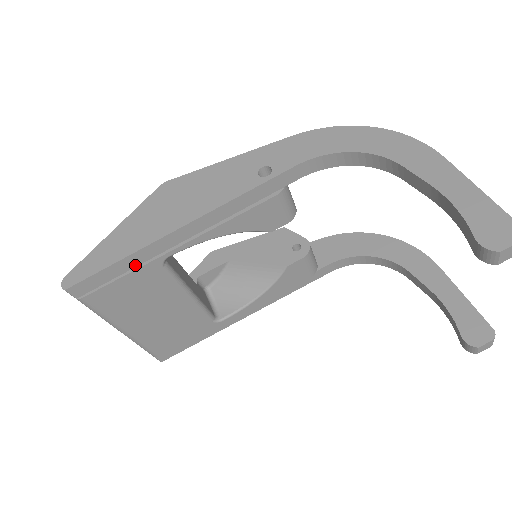
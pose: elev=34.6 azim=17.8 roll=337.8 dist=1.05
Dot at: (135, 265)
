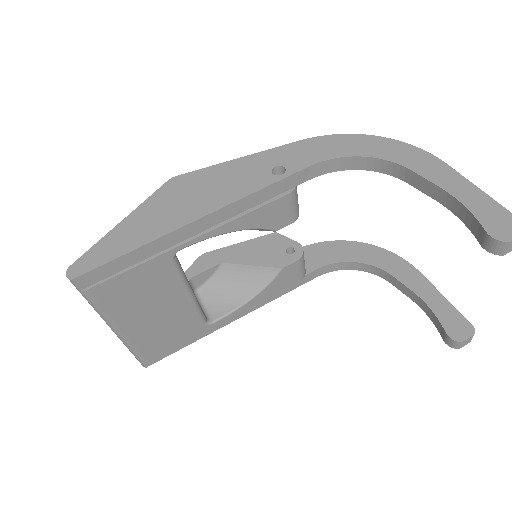
Dot at: (146, 257)
